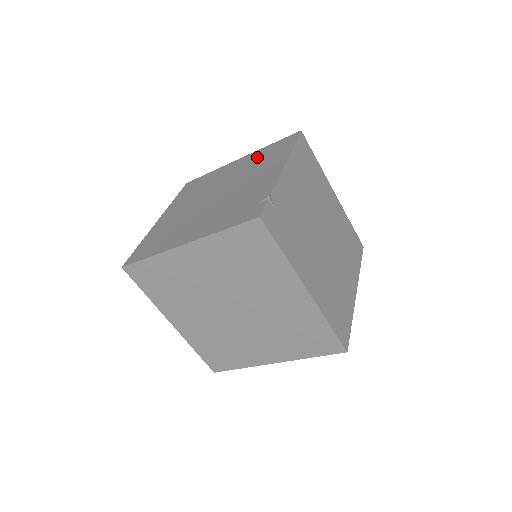
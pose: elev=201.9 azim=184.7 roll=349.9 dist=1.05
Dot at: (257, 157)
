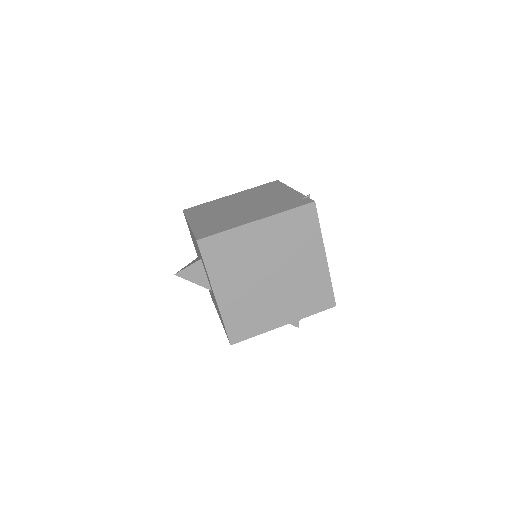
Dot at: (253, 191)
